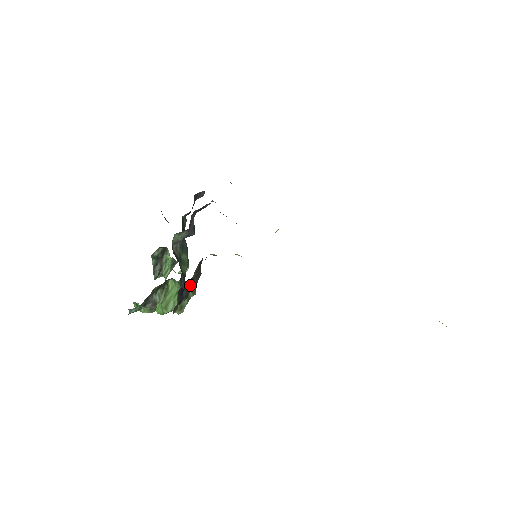
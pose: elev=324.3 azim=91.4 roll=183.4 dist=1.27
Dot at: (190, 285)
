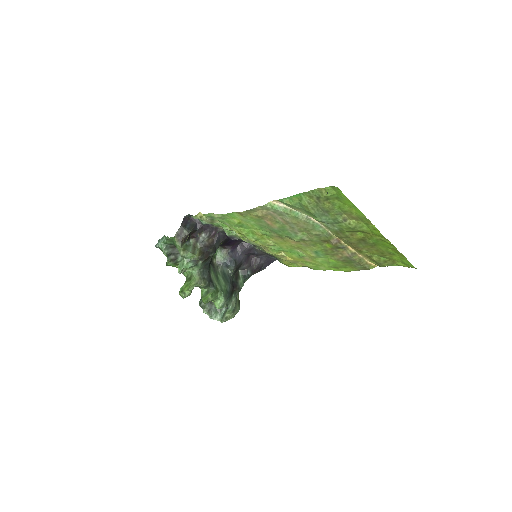
Dot at: (194, 226)
